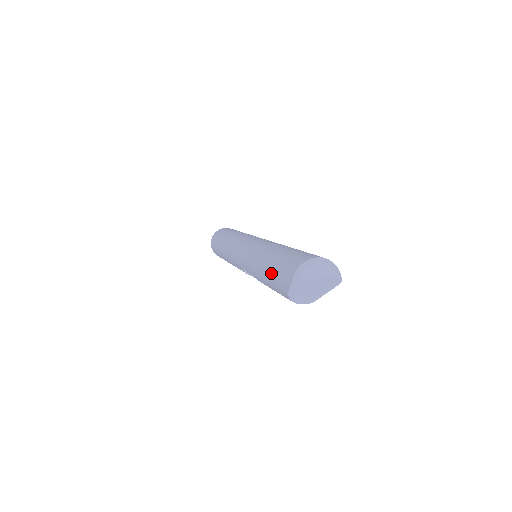
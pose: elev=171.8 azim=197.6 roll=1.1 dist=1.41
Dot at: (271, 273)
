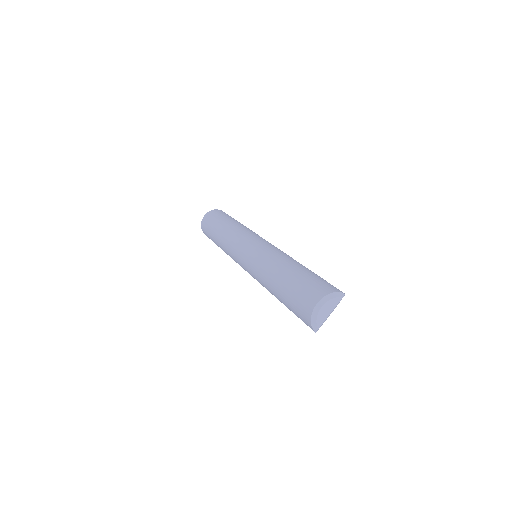
Dot at: (290, 310)
